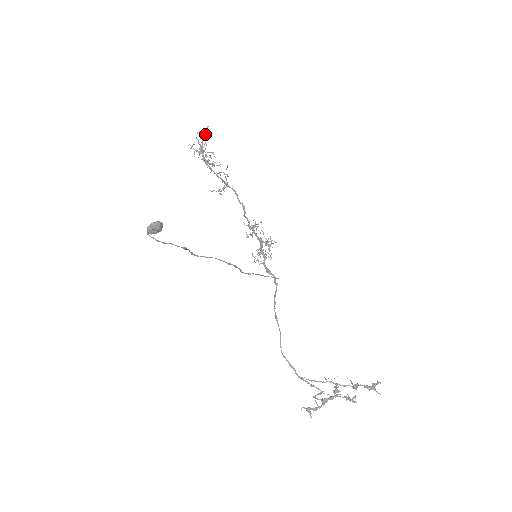
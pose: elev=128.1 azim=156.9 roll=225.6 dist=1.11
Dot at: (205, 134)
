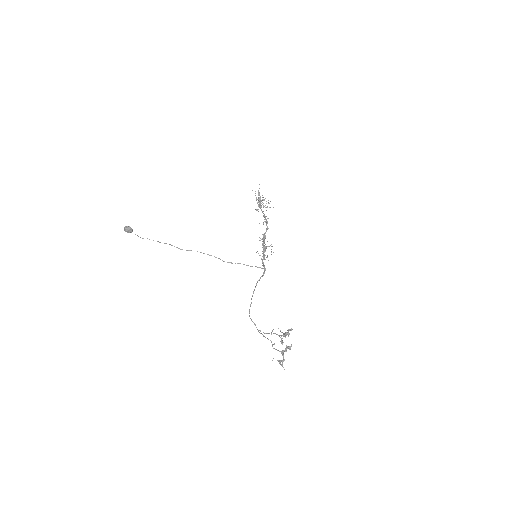
Dot at: occluded
